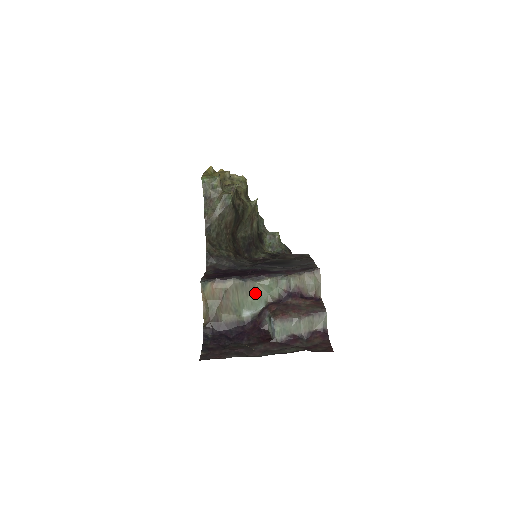
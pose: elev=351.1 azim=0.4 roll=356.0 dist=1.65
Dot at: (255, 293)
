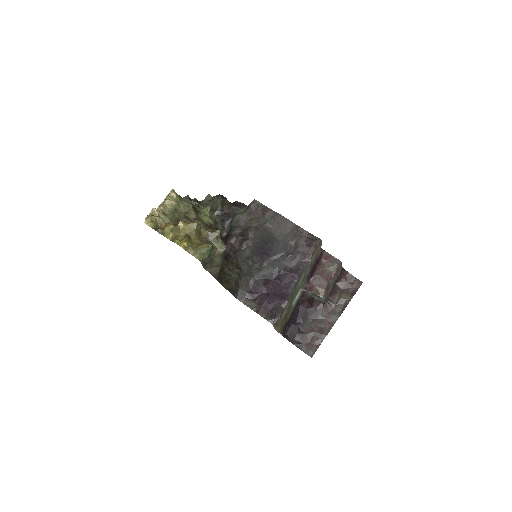
Dot at: occluded
